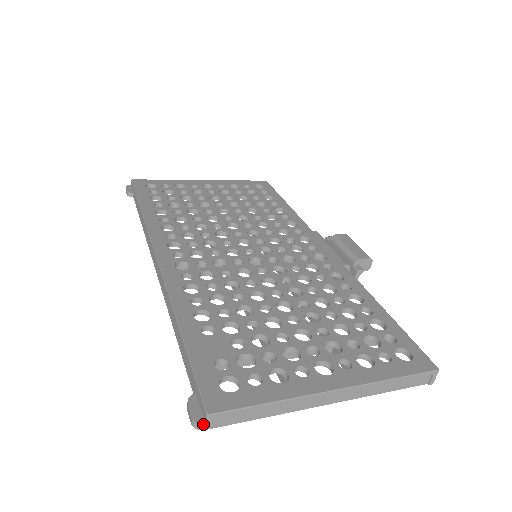
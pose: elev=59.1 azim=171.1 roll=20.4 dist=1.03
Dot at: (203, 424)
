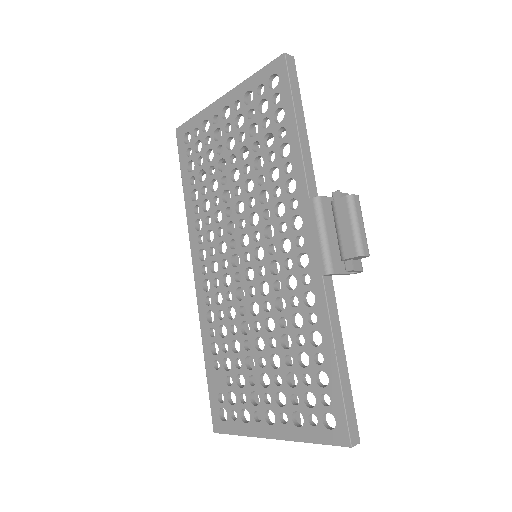
Dot at: occluded
